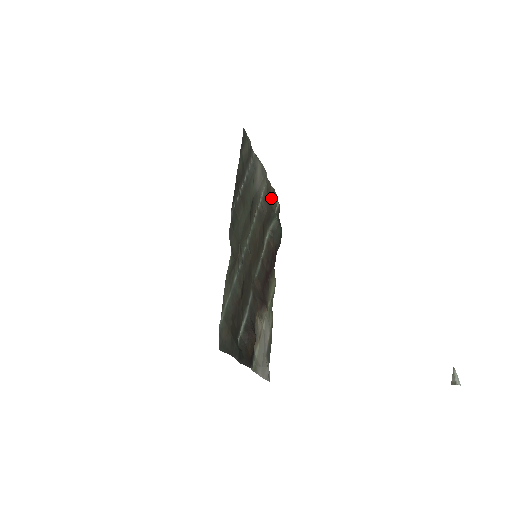
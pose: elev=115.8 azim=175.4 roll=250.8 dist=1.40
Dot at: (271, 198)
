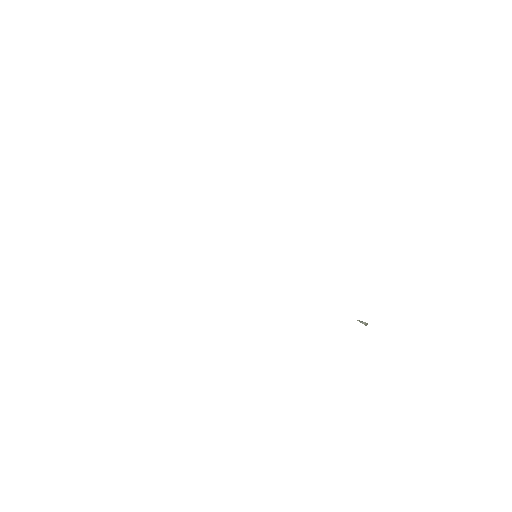
Dot at: occluded
